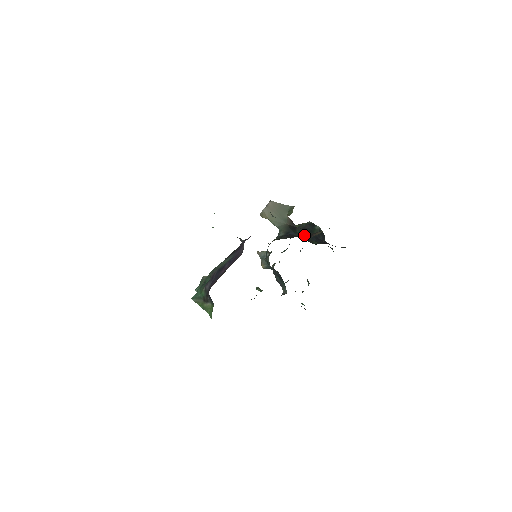
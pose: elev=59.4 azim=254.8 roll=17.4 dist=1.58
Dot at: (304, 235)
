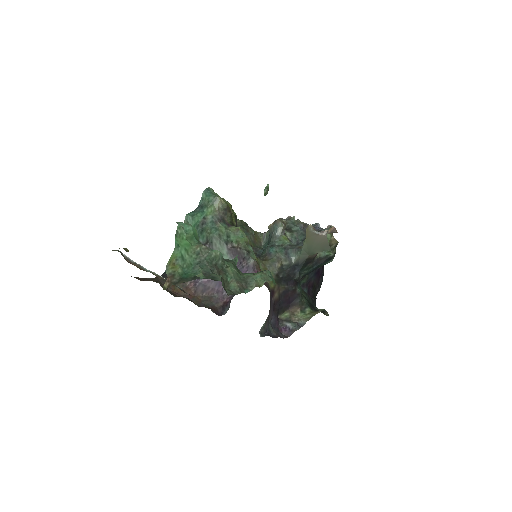
Dot at: (292, 296)
